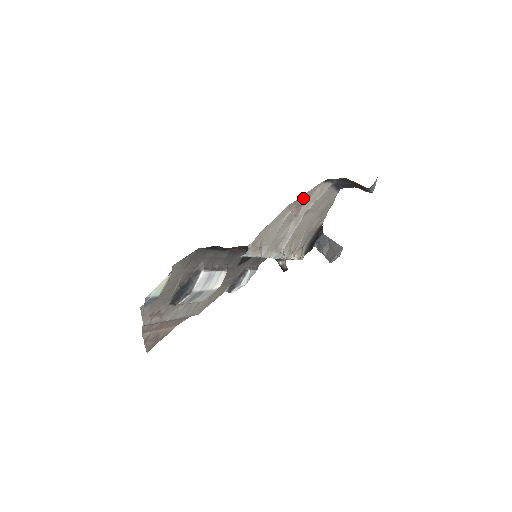
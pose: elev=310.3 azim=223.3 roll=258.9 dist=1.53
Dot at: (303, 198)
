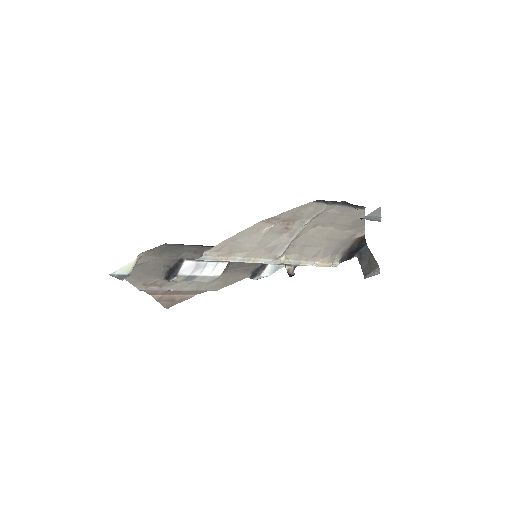
Dot at: (288, 214)
